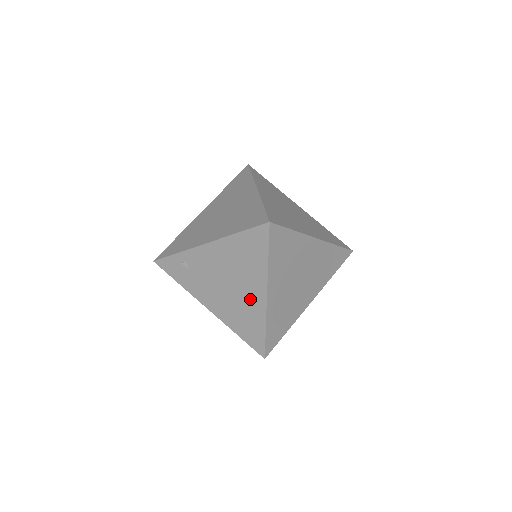
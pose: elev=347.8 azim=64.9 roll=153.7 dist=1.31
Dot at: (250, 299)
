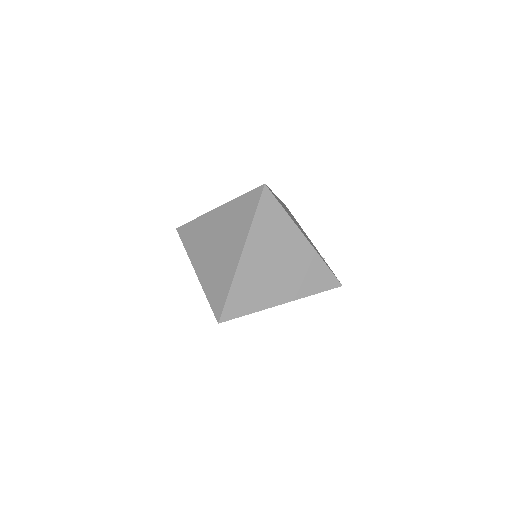
Dot at: occluded
